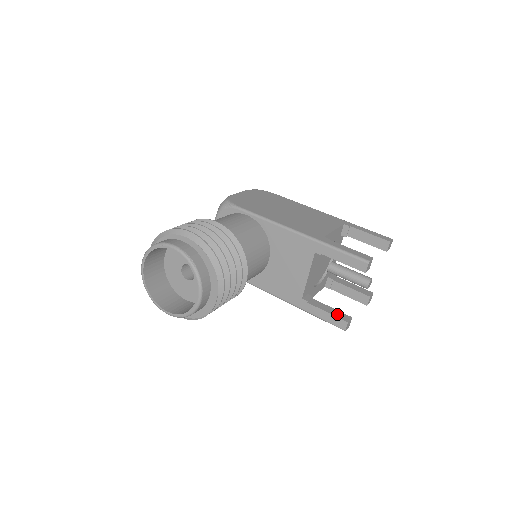
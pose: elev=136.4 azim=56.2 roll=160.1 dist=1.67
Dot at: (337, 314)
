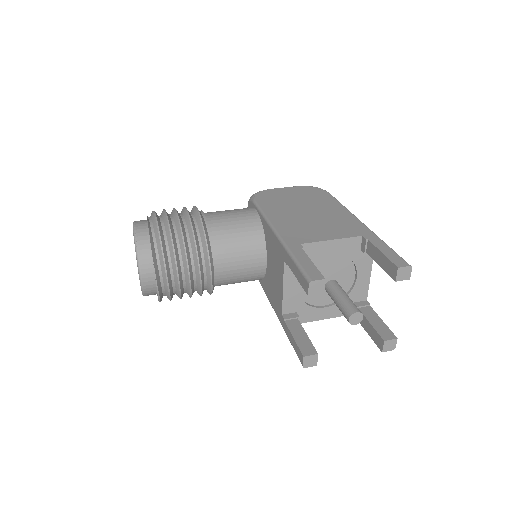
Dot at: (303, 343)
